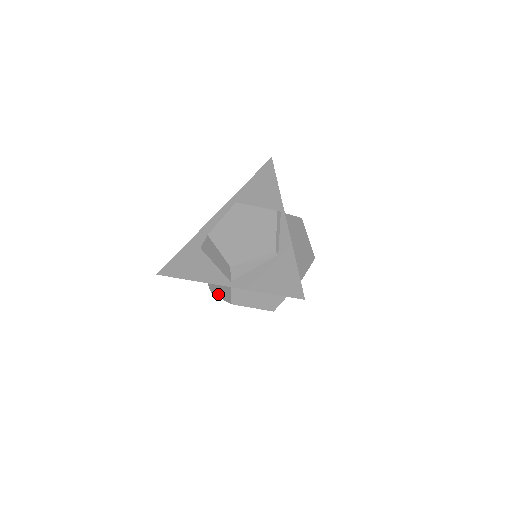
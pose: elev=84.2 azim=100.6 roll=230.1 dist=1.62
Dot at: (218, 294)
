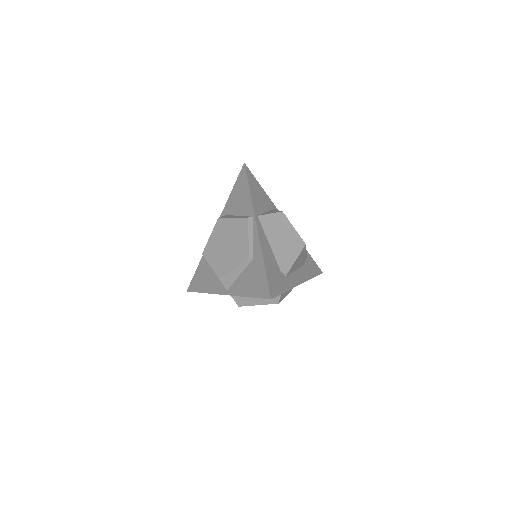
Dot at: occluded
